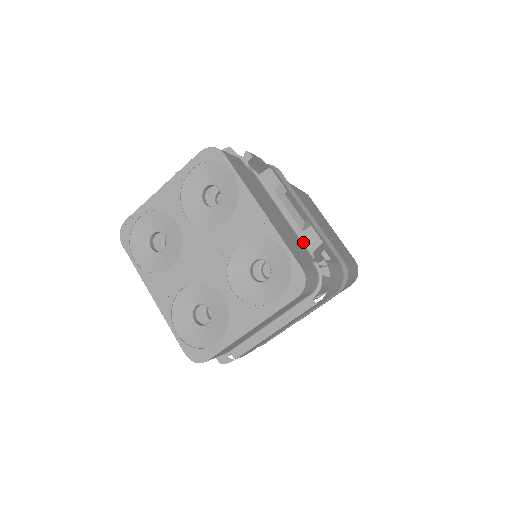
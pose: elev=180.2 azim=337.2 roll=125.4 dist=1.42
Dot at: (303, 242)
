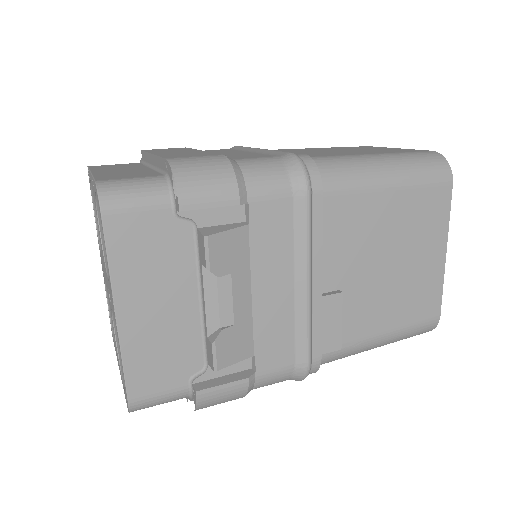
Dot at: (205, 345)
